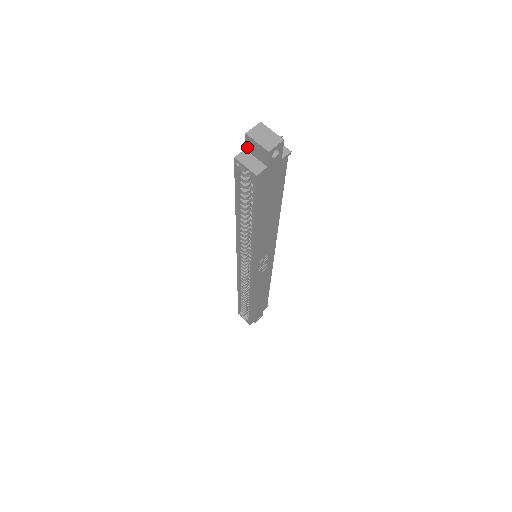
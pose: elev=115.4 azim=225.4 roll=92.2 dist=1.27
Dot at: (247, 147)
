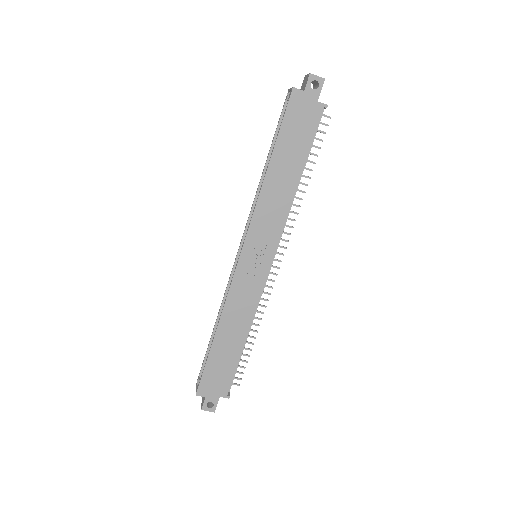
Dot at: (301, 89)
